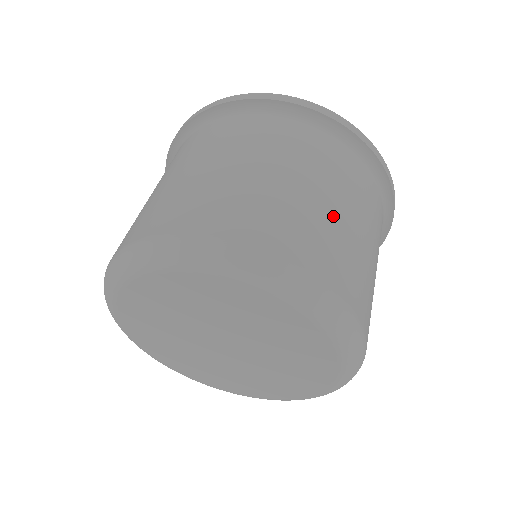
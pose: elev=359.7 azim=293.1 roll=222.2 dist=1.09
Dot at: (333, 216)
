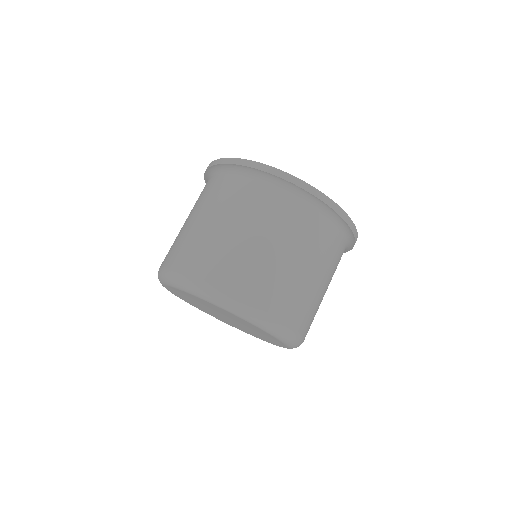
Dot at: (223, 236)
